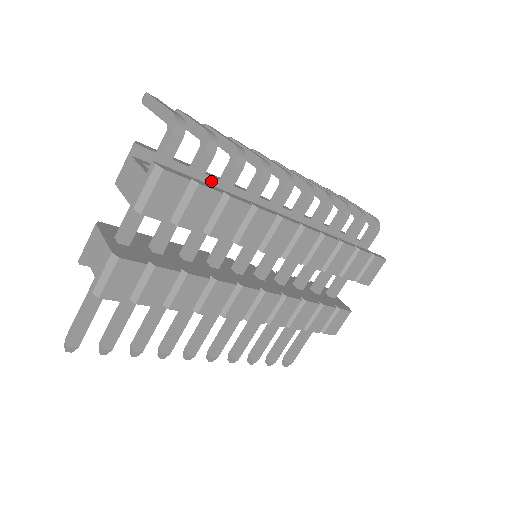
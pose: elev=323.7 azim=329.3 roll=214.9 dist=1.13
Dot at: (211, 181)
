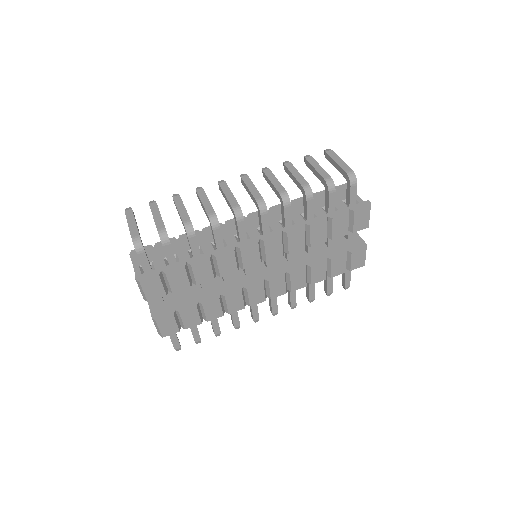
Dot at: occluded
